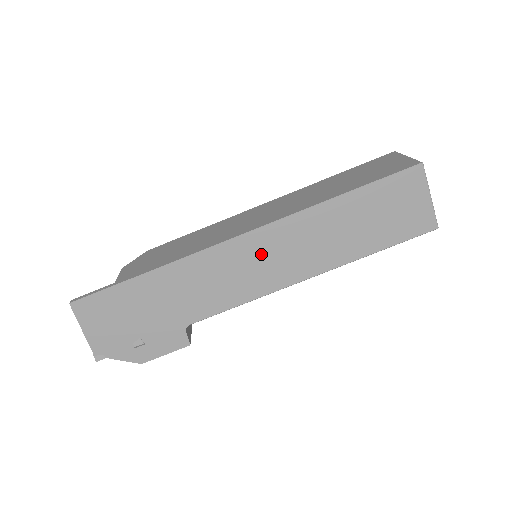
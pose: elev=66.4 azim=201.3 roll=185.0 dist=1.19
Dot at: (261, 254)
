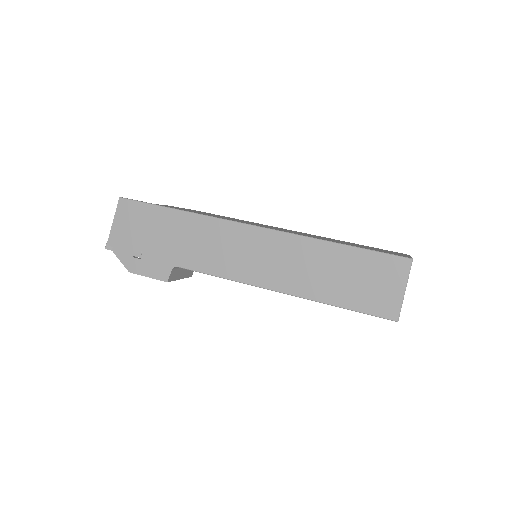
Dot at: (256, 248)
